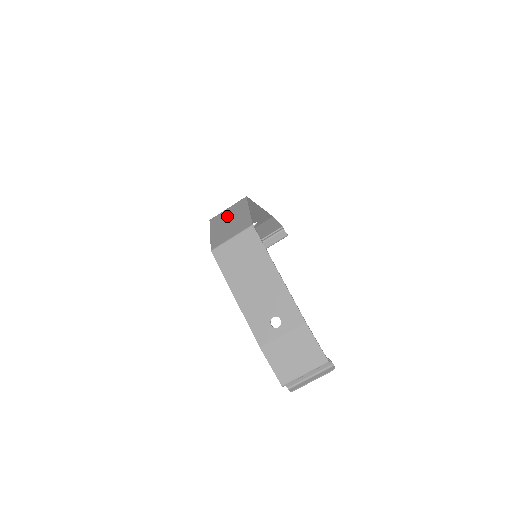
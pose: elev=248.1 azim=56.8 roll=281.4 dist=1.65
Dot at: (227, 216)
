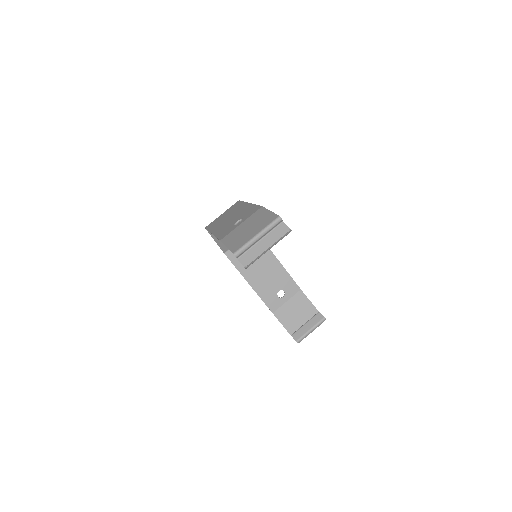
Dot at: occluded
